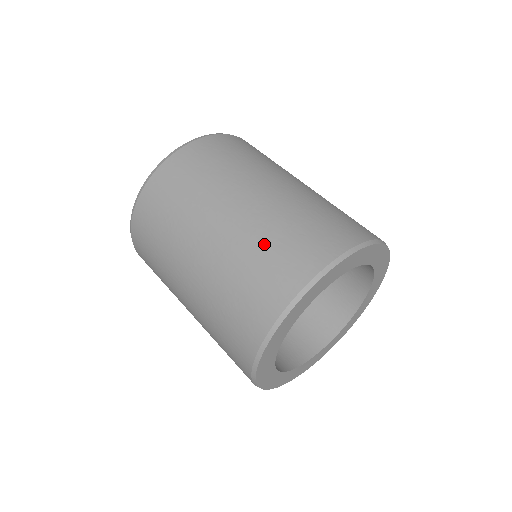
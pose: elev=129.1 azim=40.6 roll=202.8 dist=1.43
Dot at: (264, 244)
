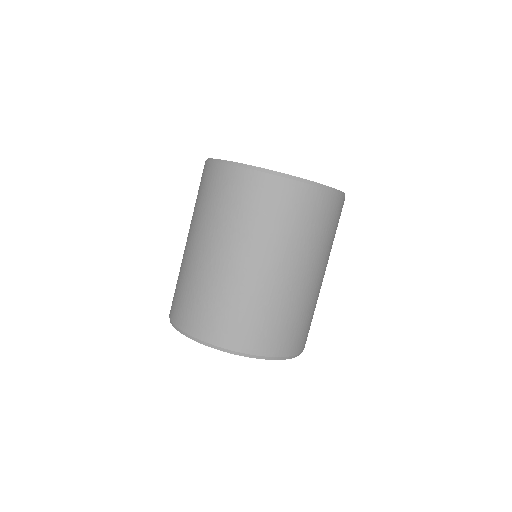
Dot at: (270, 312)
